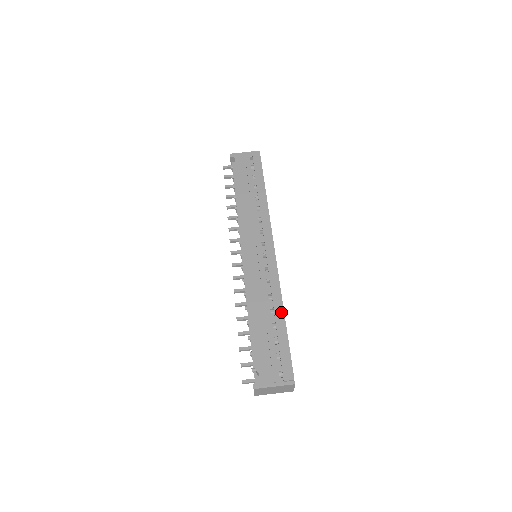
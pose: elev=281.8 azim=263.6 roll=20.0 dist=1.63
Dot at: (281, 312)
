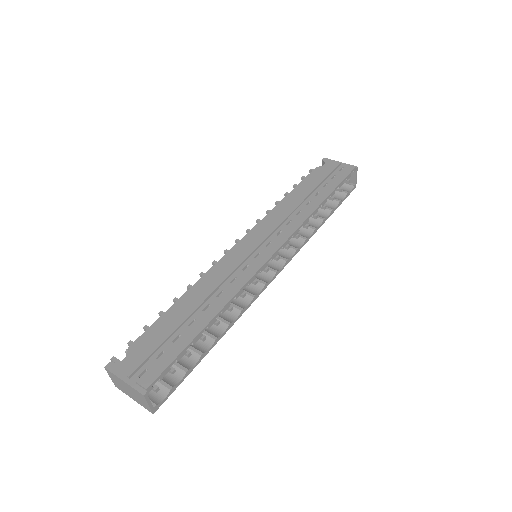
Dot at: (212, 314)
